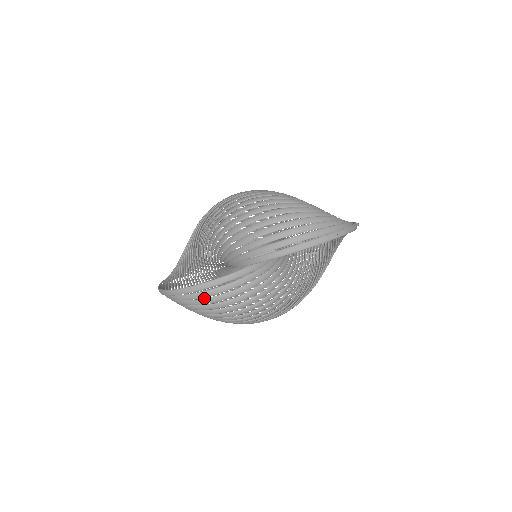
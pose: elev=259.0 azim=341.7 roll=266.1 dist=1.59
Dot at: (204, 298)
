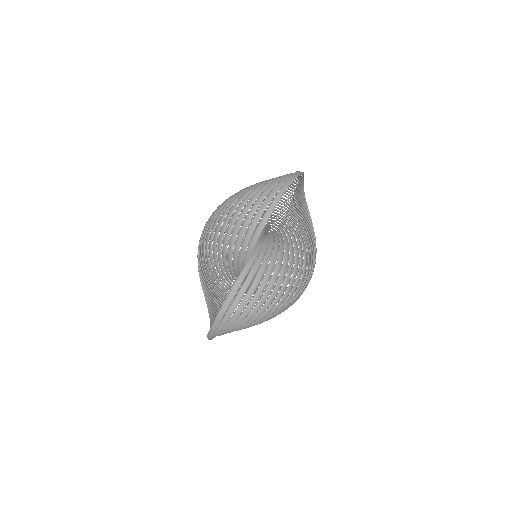
Dot at: (240, 304)
